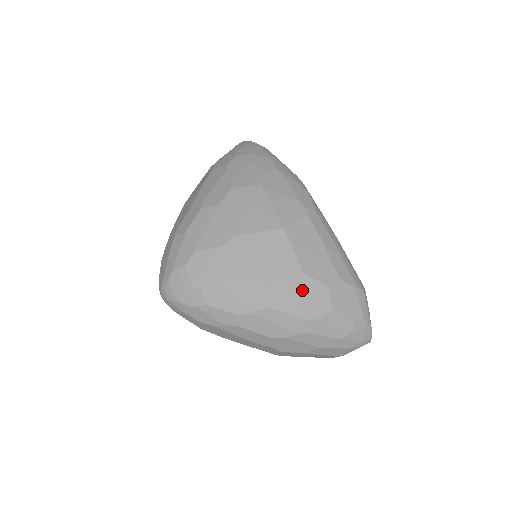
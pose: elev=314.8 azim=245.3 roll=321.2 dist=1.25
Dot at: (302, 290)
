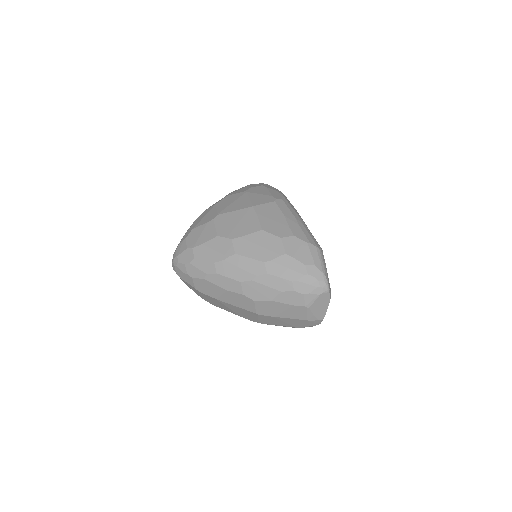
Dot at: (261, 241)
